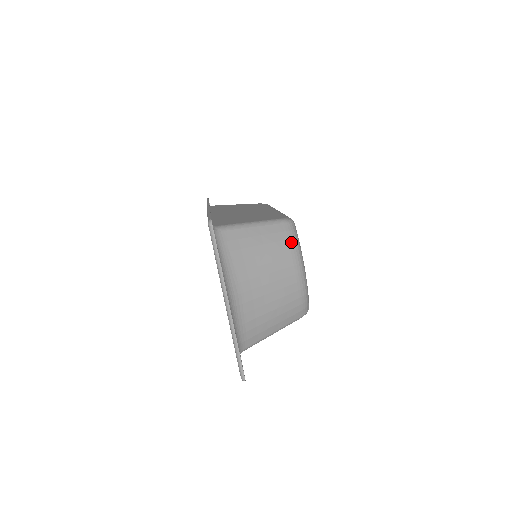
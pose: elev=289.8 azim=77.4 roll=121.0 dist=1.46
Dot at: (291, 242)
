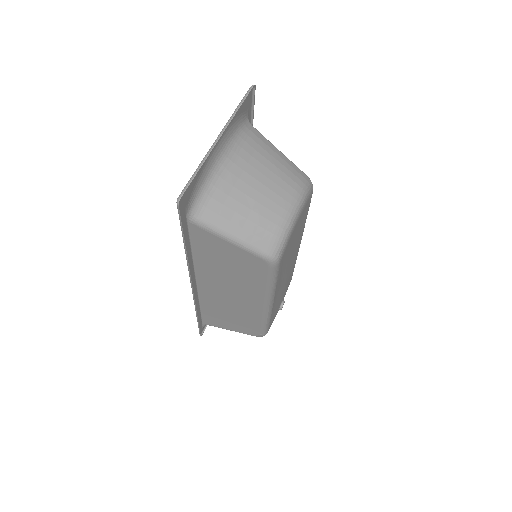
Dot at: (302, 183)
